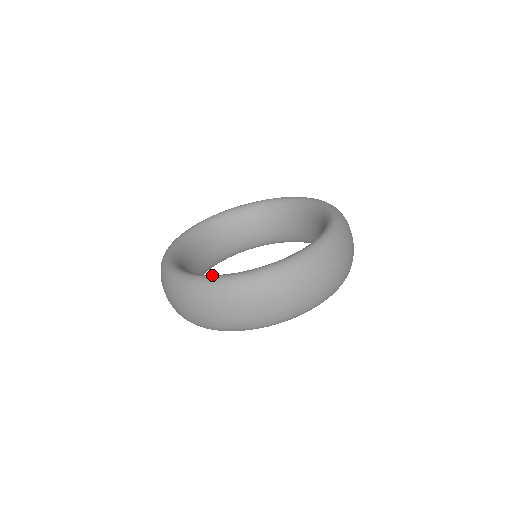
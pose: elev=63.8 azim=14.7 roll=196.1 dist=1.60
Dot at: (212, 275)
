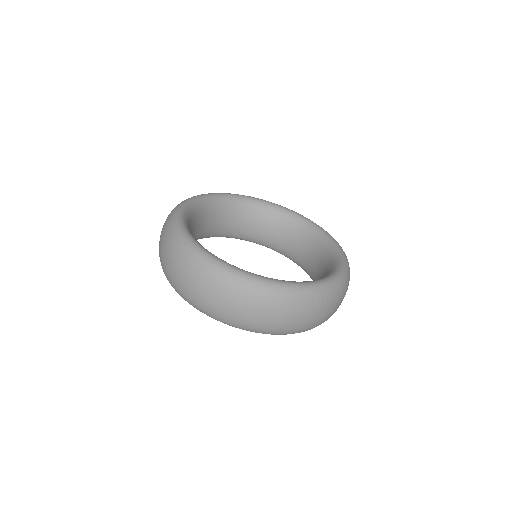
Dot at: (203, 247)
